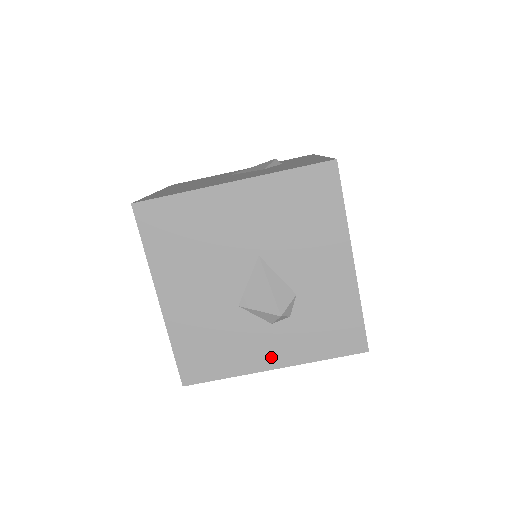
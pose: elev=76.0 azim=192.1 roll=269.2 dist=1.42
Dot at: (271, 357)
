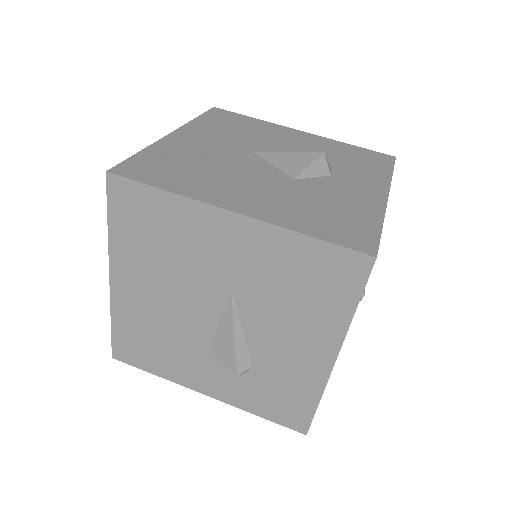
Dot at: (371, 192)
